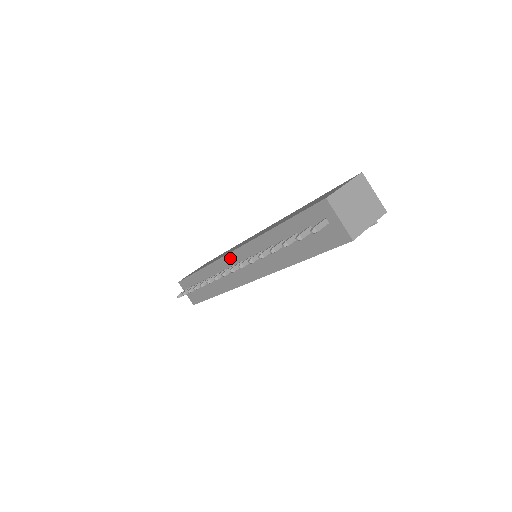
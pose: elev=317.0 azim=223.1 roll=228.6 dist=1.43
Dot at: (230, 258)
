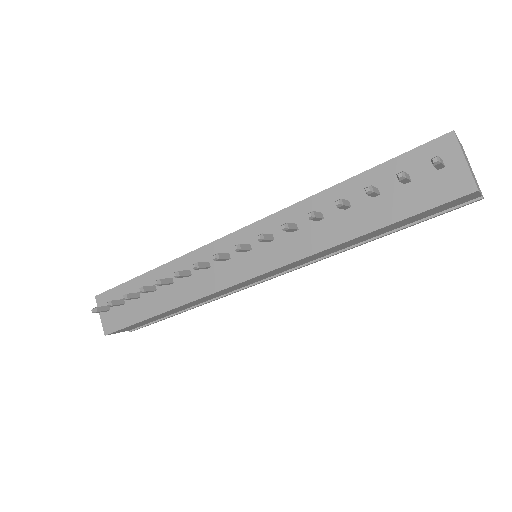
Dot at: (227, 242)
